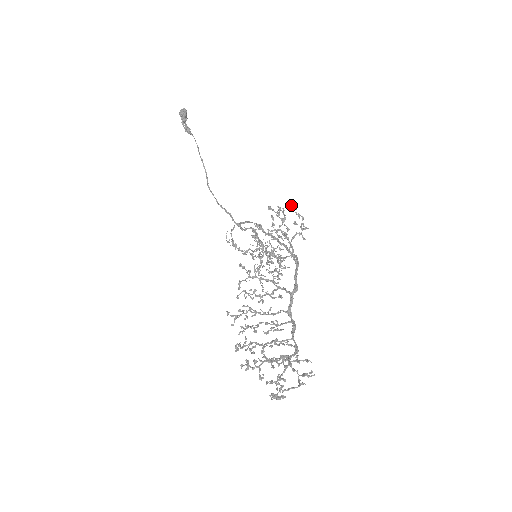
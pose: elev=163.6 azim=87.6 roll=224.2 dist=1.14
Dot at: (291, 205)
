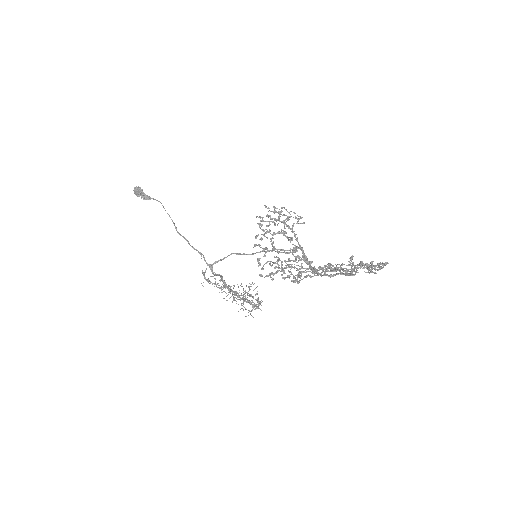
Dot at: (281, 207)
